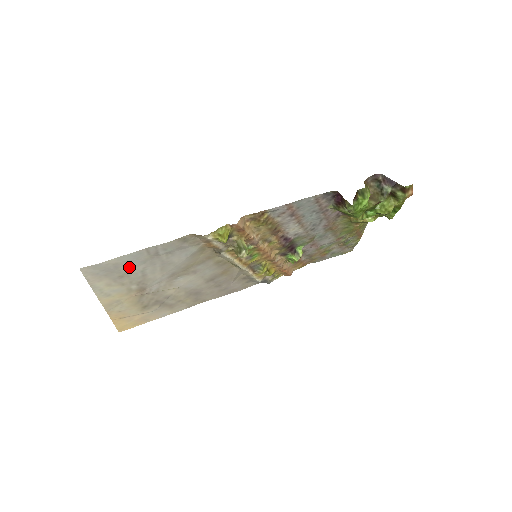
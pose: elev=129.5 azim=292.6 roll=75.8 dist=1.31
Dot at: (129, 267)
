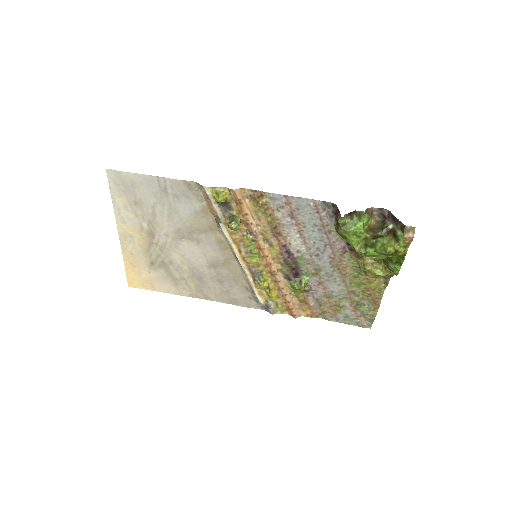
Dot at: (143, 194)
